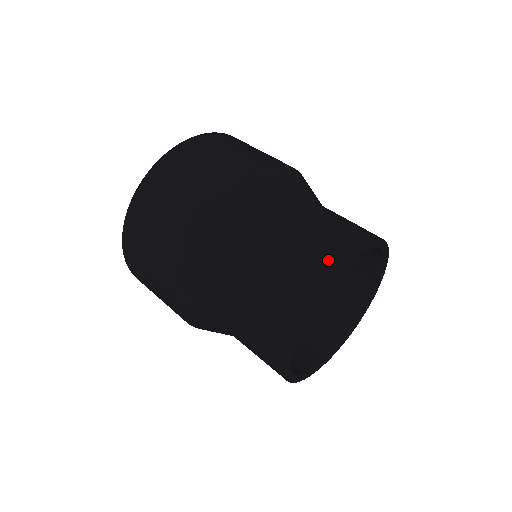
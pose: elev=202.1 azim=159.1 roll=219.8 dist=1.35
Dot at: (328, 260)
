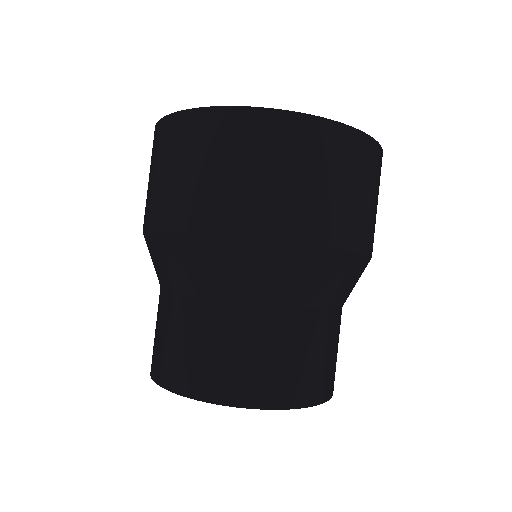
Dot at: (293, 395)
